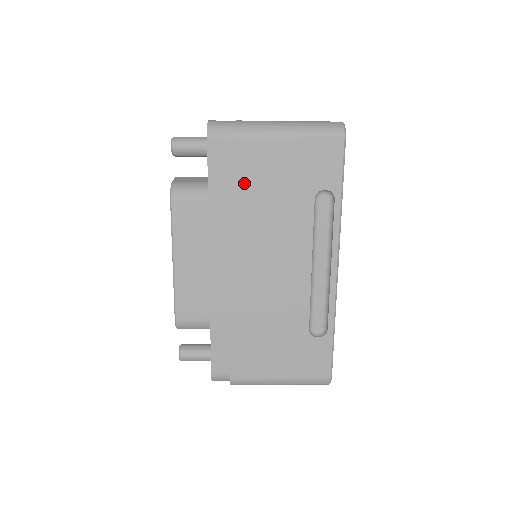
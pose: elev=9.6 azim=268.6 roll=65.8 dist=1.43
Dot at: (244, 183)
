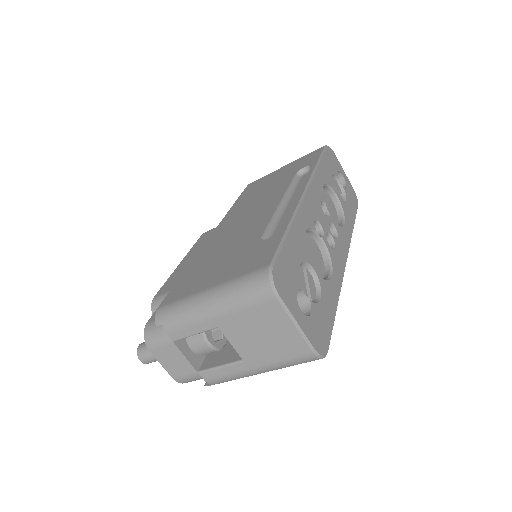
Dot at: (248, 194)
